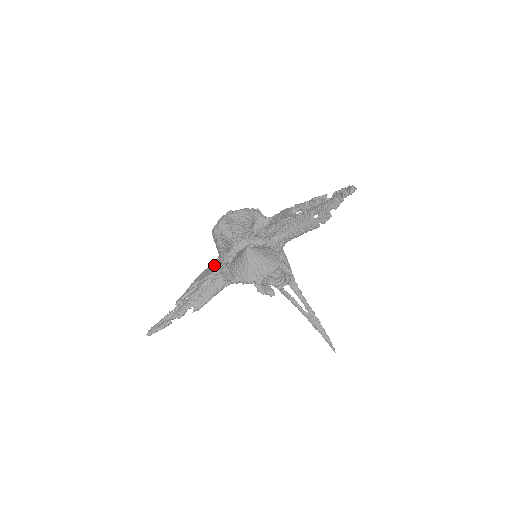
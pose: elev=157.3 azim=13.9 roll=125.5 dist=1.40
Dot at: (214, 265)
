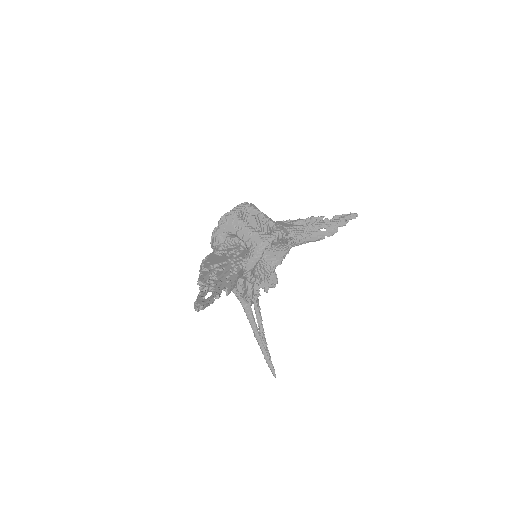
Dot at: (219, 254)
